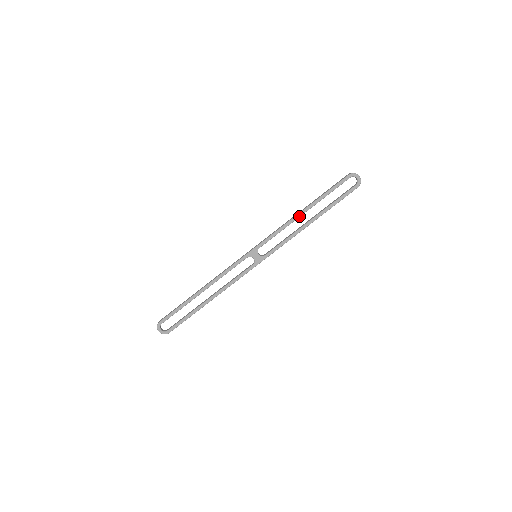
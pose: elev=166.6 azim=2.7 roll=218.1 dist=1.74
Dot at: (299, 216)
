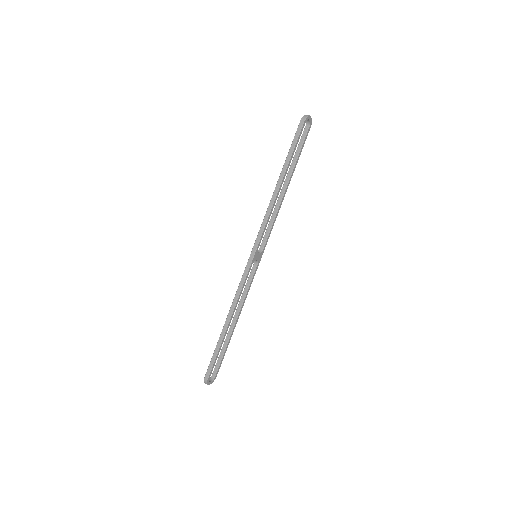
Dot at: (278, 193)
